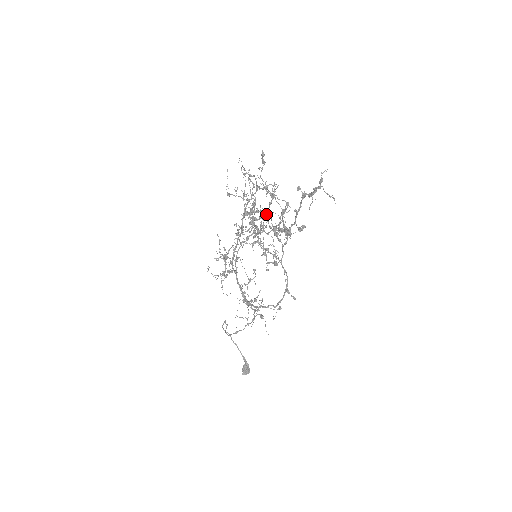
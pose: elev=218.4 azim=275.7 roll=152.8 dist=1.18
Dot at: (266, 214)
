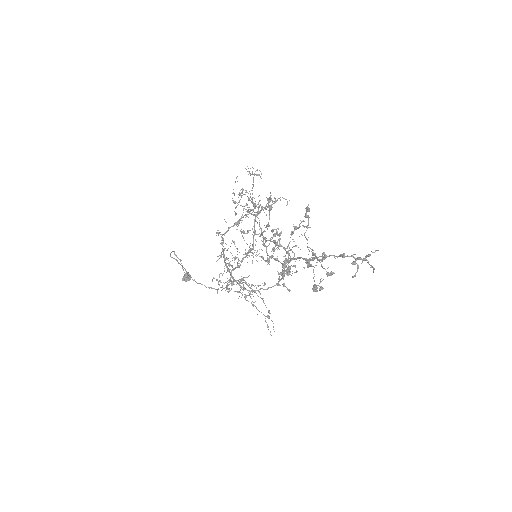
Dot at: (288, 245)
